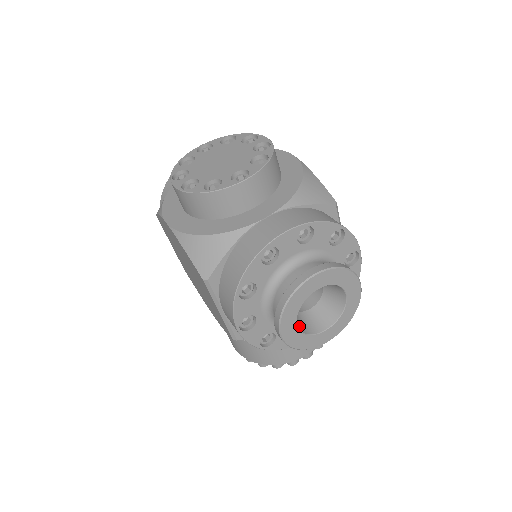
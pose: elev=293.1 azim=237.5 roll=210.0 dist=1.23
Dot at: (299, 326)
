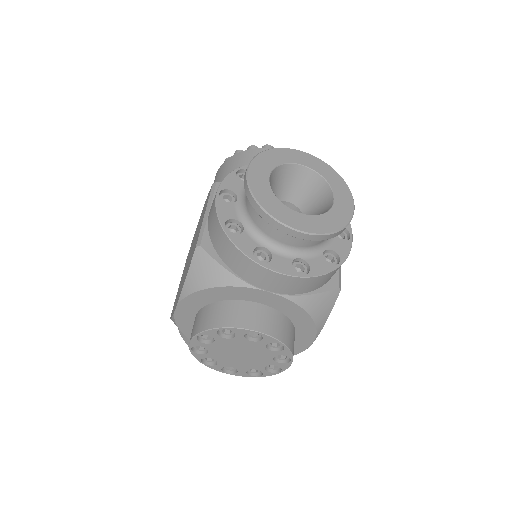
Dot at: occluded
